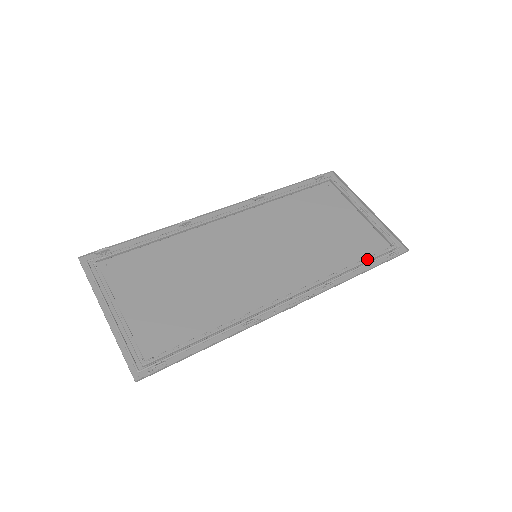
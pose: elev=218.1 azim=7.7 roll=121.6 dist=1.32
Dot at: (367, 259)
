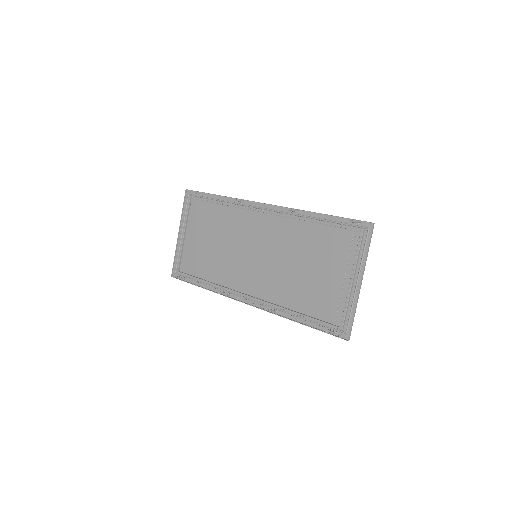
Dot at: (311, 318)
